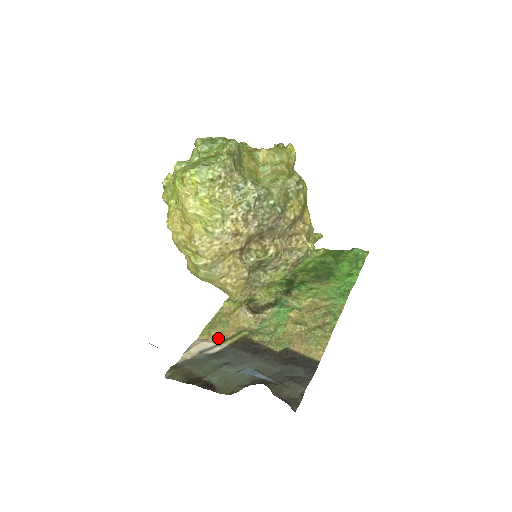
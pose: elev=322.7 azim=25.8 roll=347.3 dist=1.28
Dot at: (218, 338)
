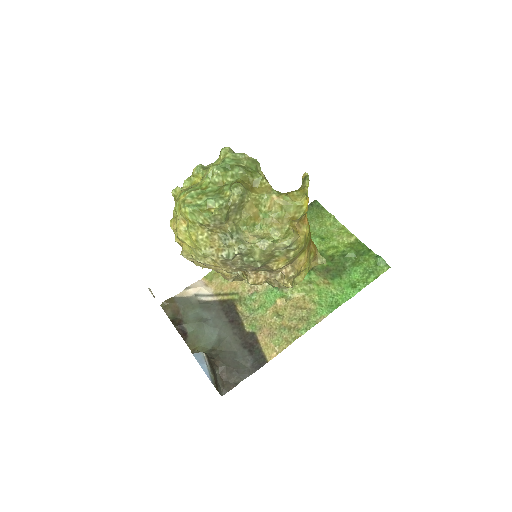
Dot at: (215, 288)
